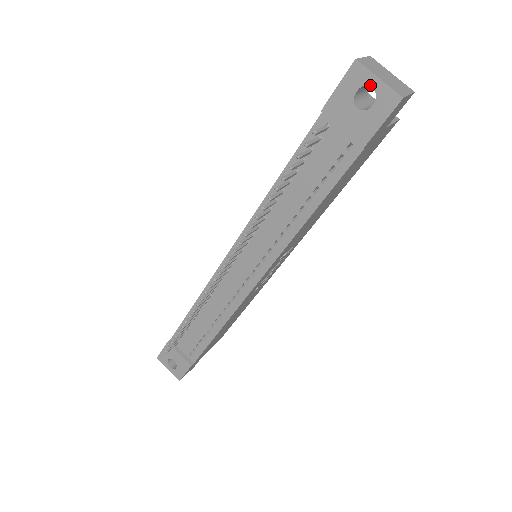
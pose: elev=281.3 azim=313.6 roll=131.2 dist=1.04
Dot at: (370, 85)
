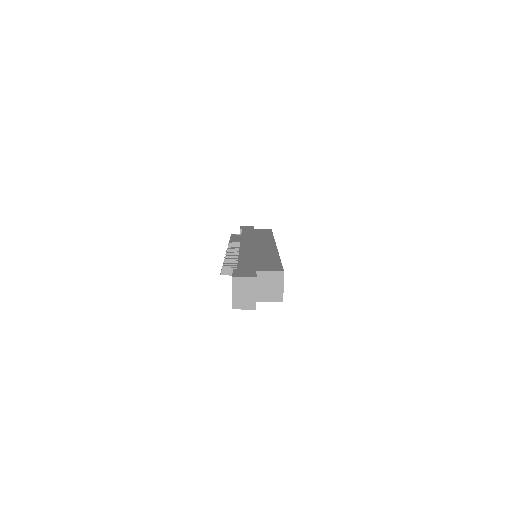
Dot at: (232, 290)
